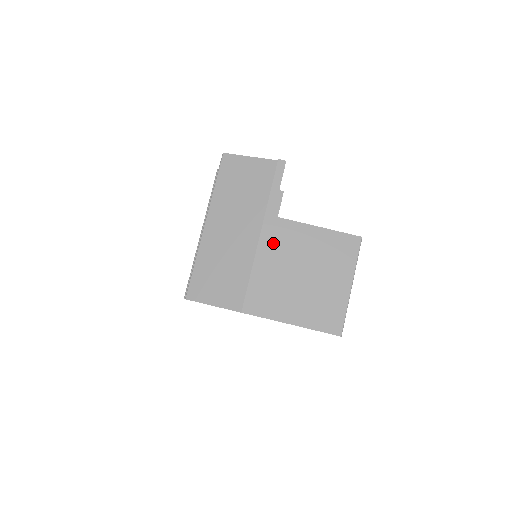
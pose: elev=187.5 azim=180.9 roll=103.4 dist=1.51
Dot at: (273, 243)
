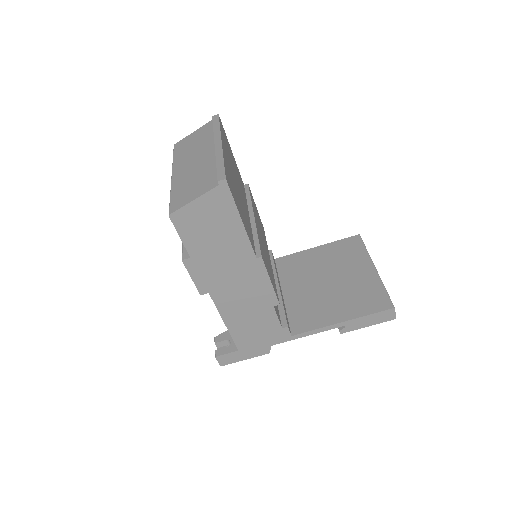
Dot at: (281, 276)
